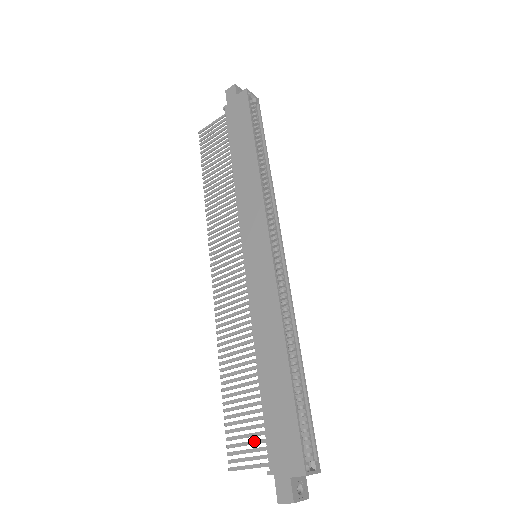
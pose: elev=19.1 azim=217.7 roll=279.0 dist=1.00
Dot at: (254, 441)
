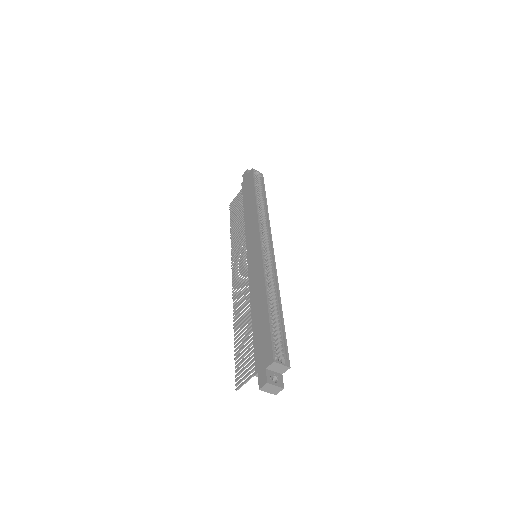
Dot at: (249, 362)
